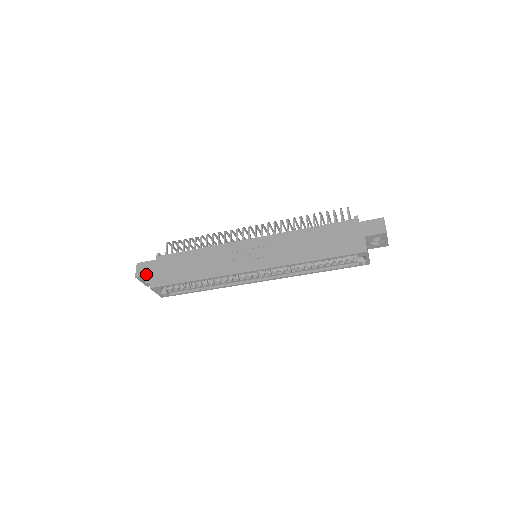
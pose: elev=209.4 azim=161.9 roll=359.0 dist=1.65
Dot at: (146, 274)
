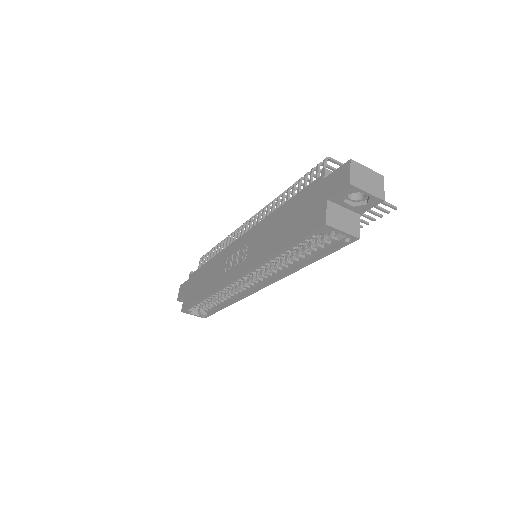
Dot at: (182, 296)
